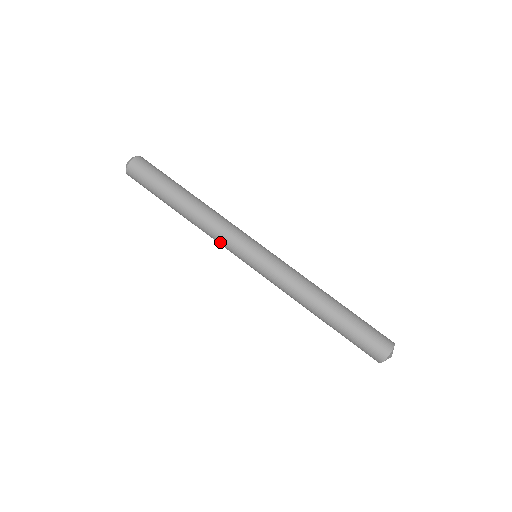
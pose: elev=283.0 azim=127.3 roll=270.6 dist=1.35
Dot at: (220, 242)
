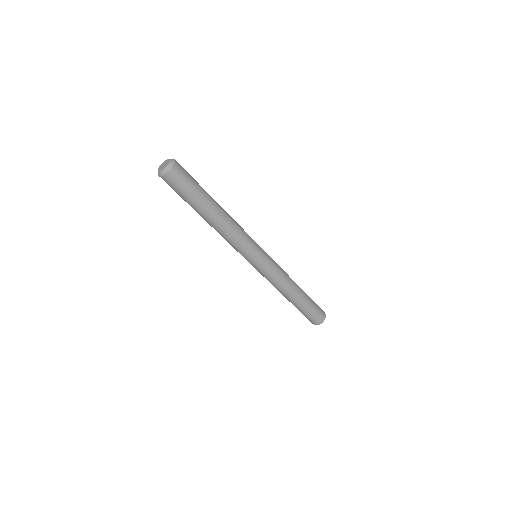
Dot at: occluded
